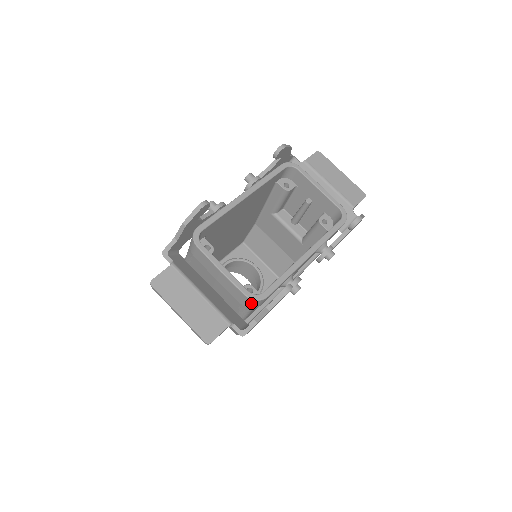
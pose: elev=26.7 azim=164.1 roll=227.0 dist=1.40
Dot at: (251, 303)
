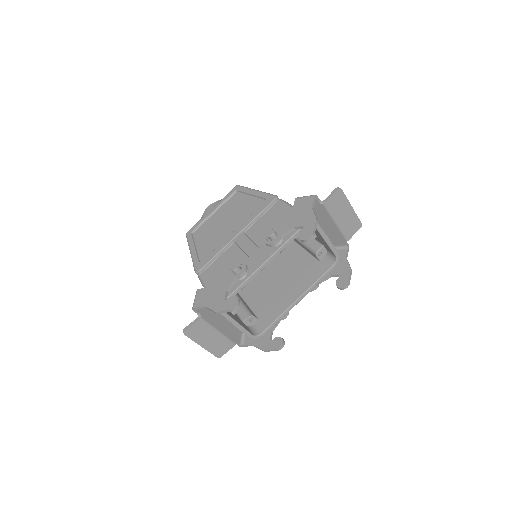
Dot at: occluded
